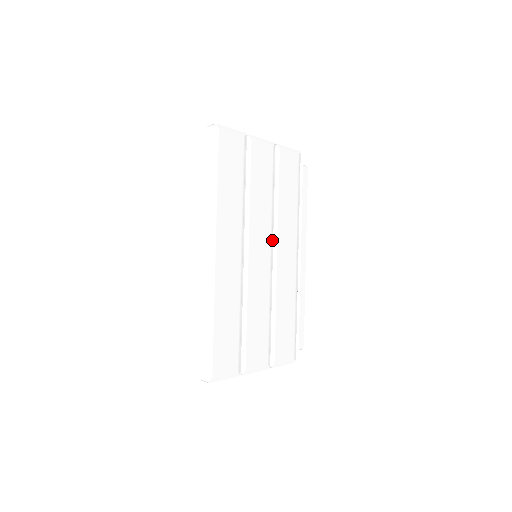
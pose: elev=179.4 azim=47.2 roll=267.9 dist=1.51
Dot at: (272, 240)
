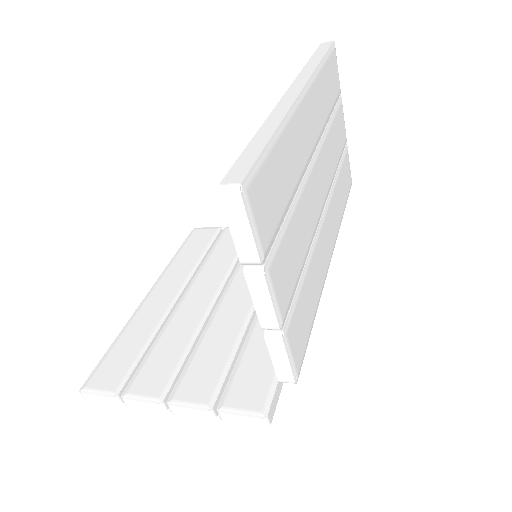
Dot at: (326, 197)
